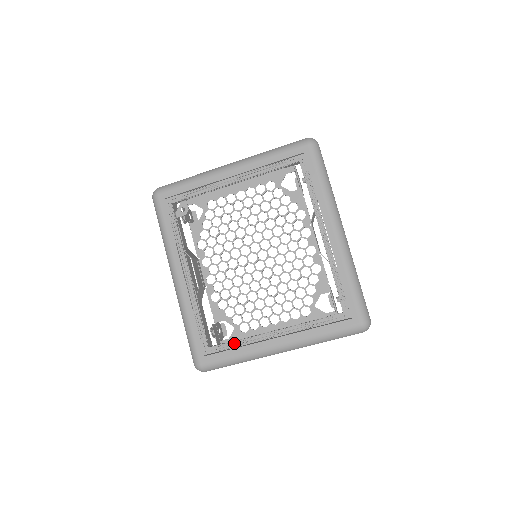
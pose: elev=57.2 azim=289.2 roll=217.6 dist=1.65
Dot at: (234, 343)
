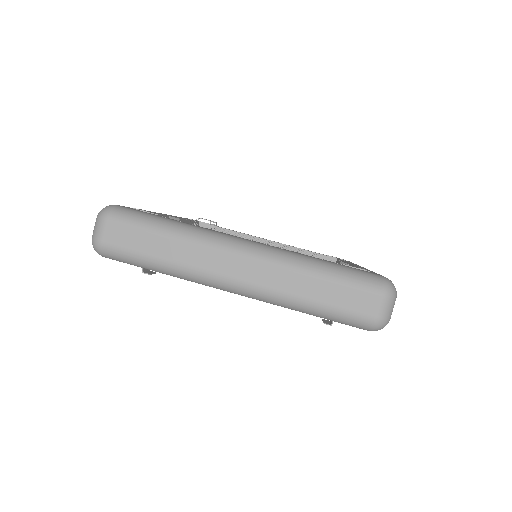
Dot at: occluded
